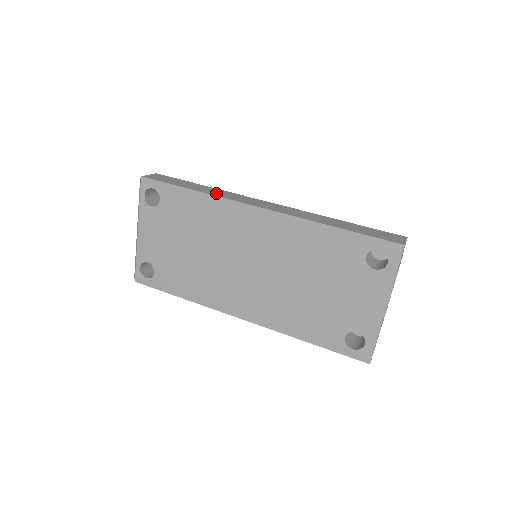
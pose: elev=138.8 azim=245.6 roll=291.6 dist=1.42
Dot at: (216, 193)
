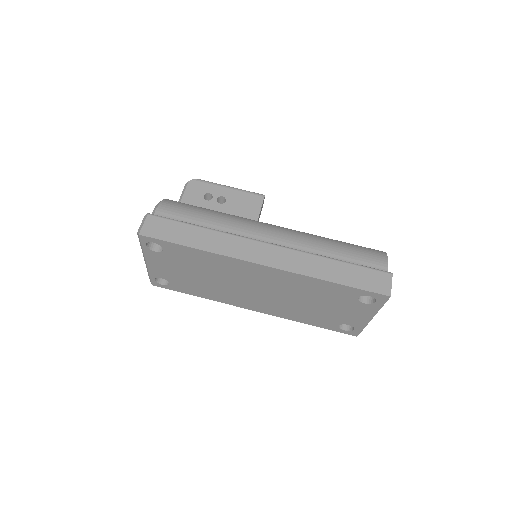
Dot at: (218, 247)
